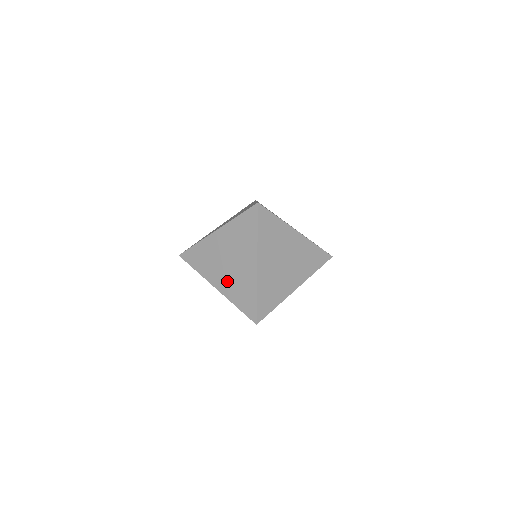
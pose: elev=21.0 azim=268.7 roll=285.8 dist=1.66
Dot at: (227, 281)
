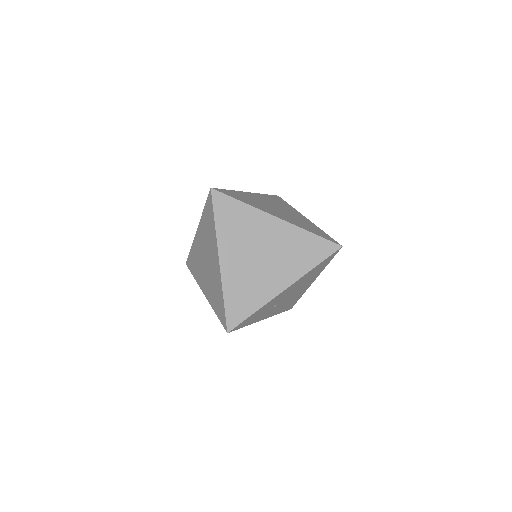
Dot at: (208, 285)
